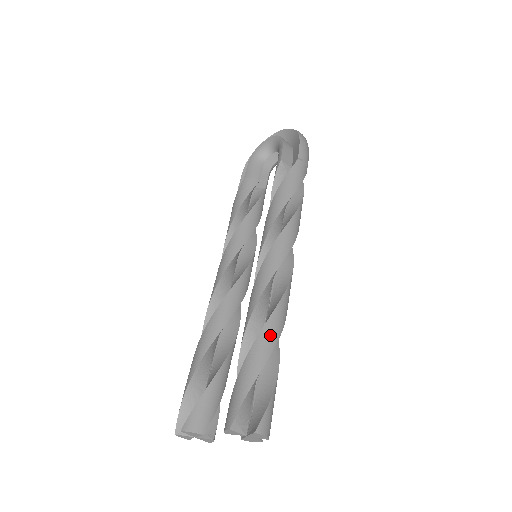
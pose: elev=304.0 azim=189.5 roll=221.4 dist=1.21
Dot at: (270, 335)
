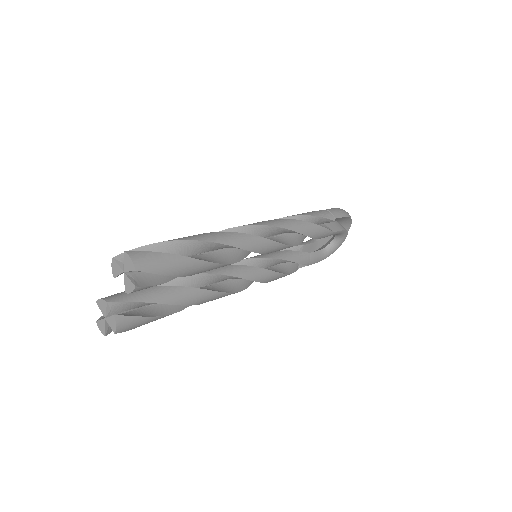
Dot at: (199, 236)
